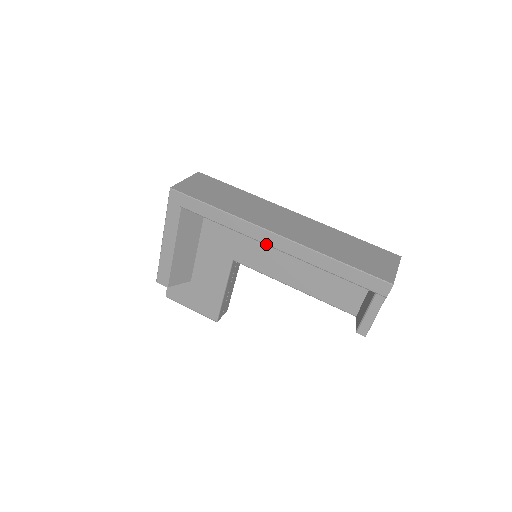
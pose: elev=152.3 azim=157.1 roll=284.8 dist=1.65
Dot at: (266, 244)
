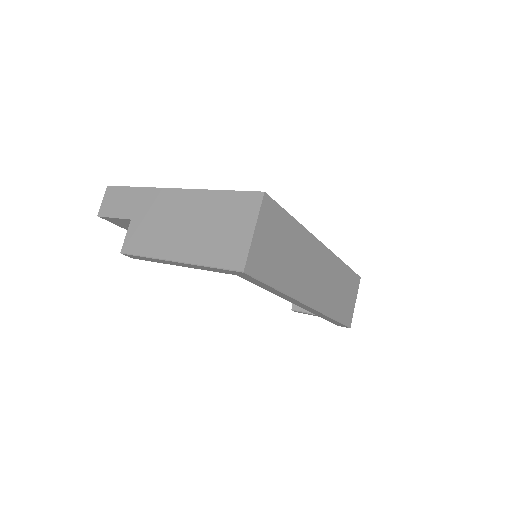
Dot at: (293, 303)
